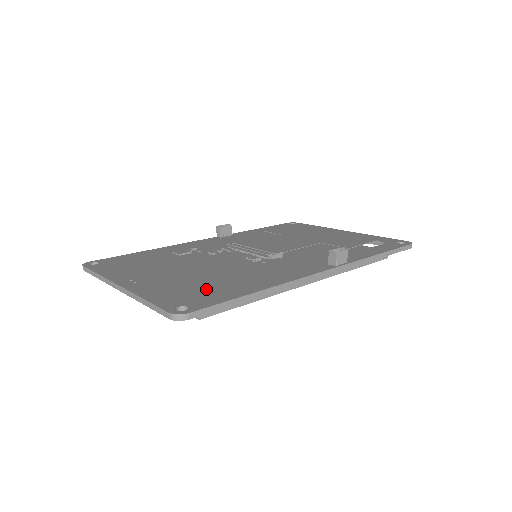
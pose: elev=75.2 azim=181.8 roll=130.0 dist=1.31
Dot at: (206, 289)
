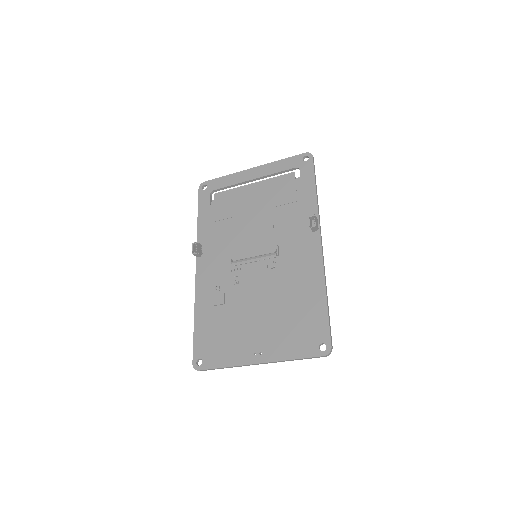
Dot at: (303, 321)
